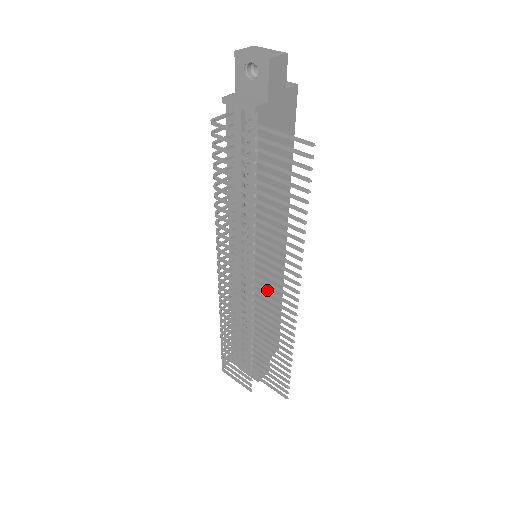
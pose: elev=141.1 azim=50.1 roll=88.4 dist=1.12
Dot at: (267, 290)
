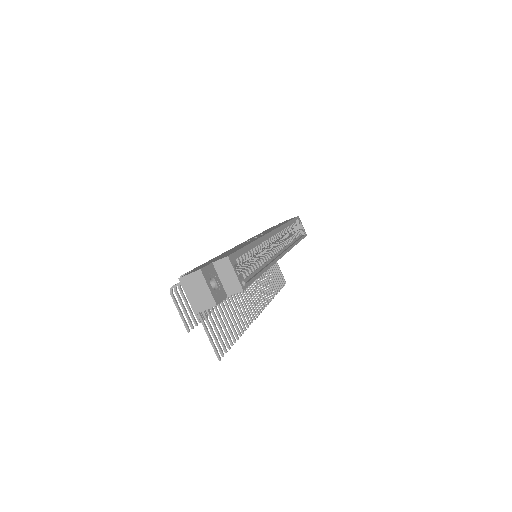
Dot at: (251, 287)
